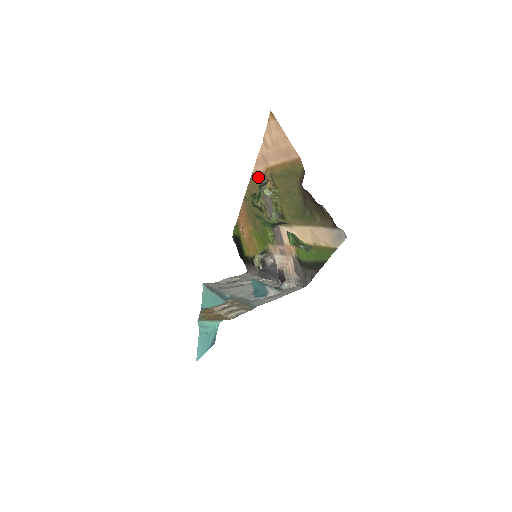
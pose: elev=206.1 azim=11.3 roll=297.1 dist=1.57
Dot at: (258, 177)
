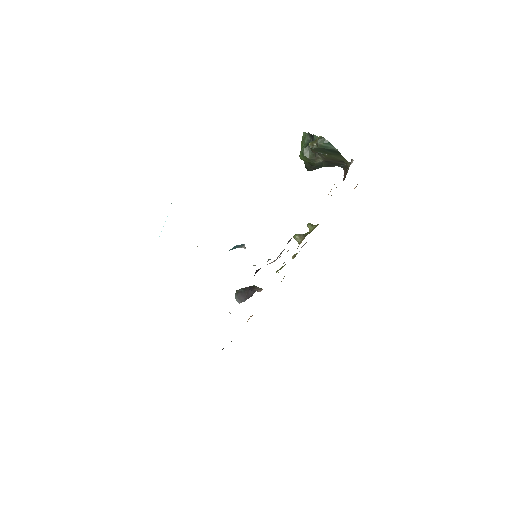
Dot at: occluded
